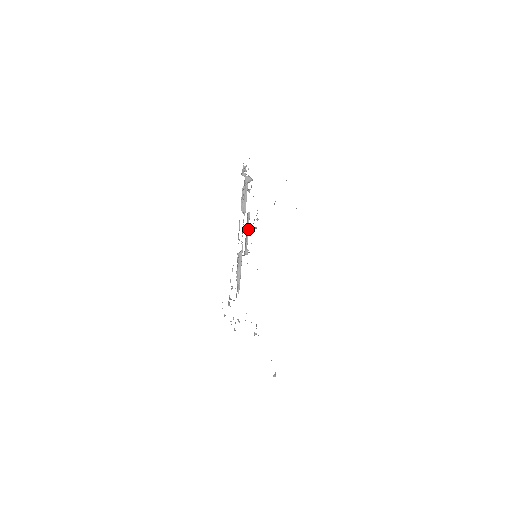
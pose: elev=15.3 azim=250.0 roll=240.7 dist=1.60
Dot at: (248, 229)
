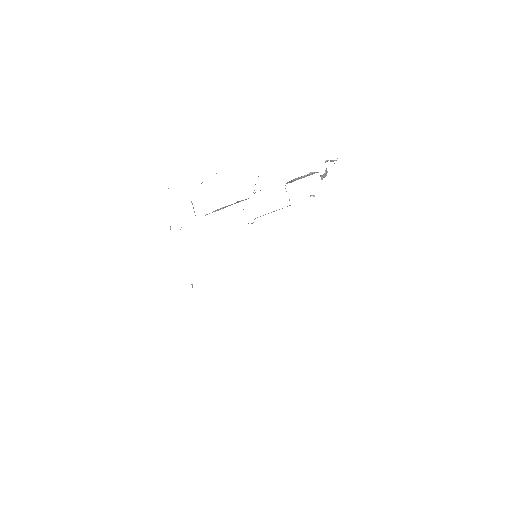
Dot at: occluded
